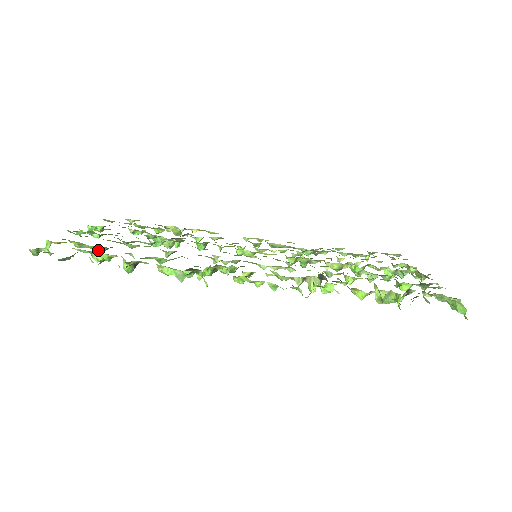
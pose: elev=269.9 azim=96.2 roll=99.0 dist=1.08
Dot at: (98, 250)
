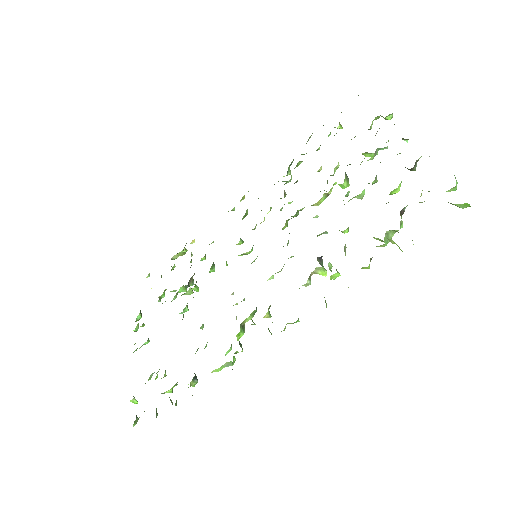
Dot at: occluded
